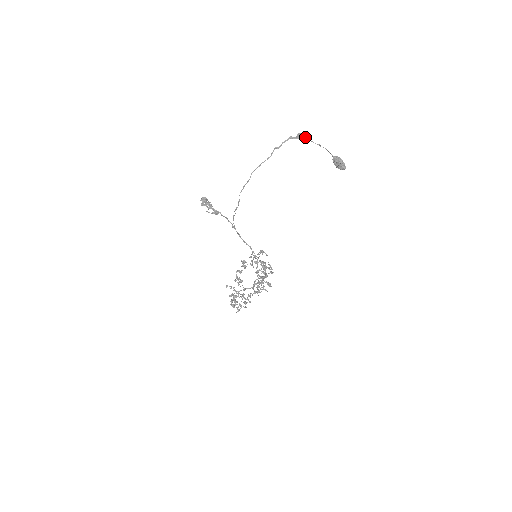
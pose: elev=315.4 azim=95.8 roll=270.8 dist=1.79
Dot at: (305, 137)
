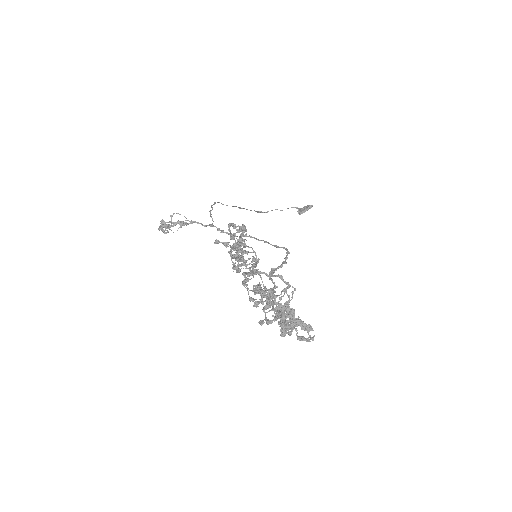
Dot at: (265, 212)
